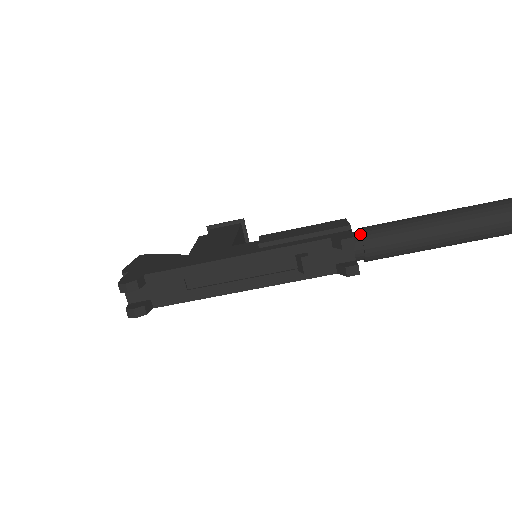
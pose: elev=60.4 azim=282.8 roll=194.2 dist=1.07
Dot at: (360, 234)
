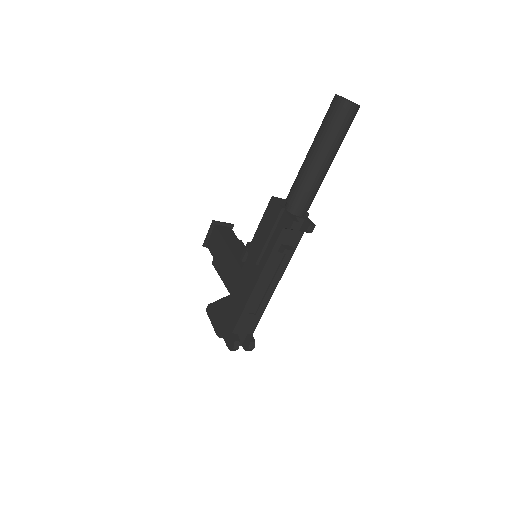
Dot at: (291, 206)
